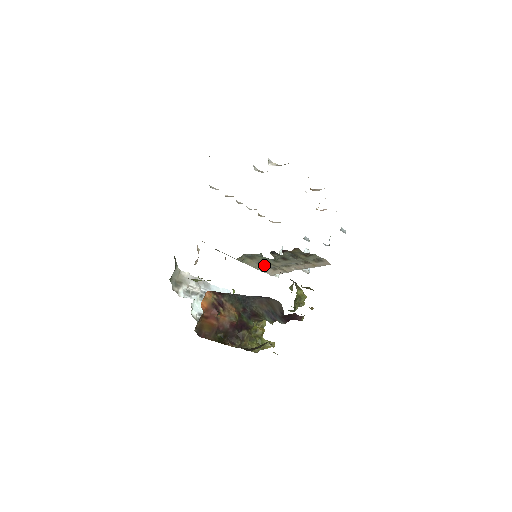
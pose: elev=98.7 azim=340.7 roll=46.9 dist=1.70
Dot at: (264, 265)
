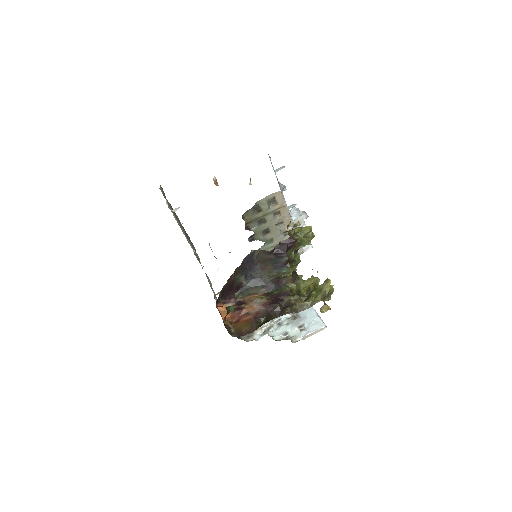
Dot at: occluded
